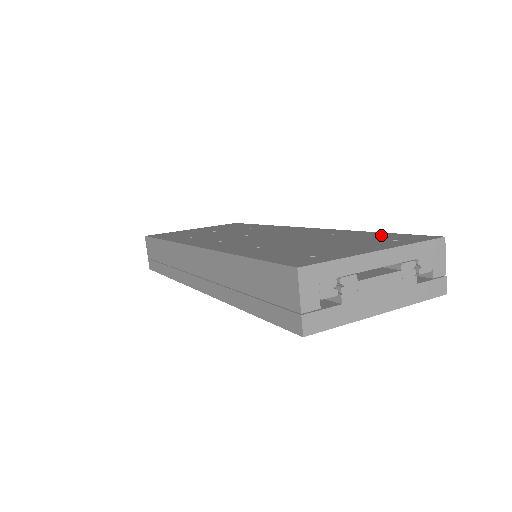
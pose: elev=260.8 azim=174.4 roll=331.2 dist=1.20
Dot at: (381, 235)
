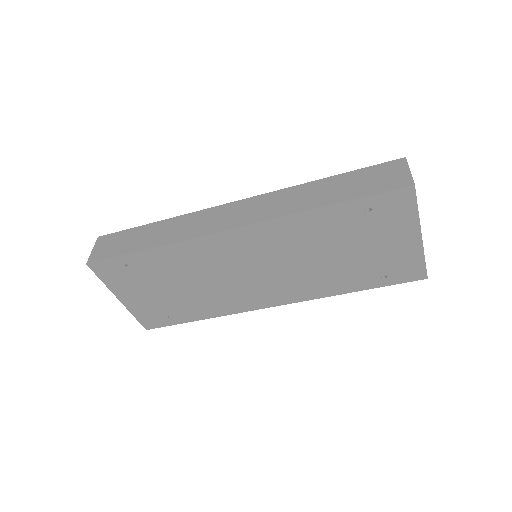
Dot at: occluded
